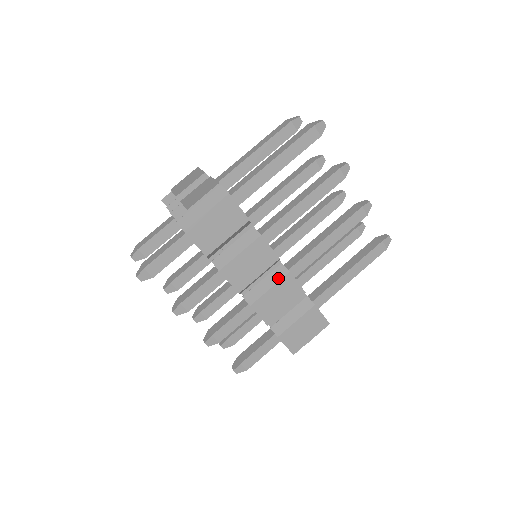
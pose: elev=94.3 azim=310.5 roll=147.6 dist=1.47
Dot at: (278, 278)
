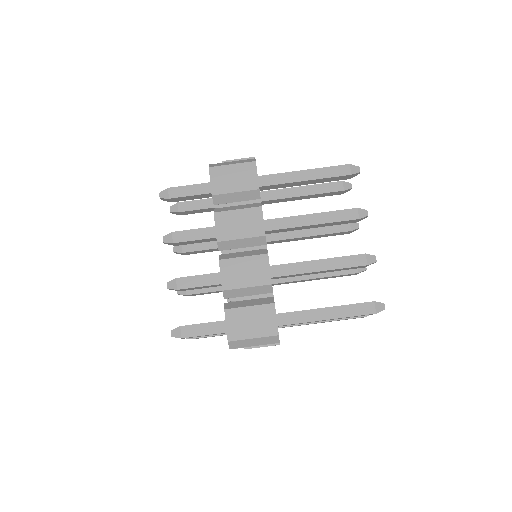
Dot at: (256, 254)
